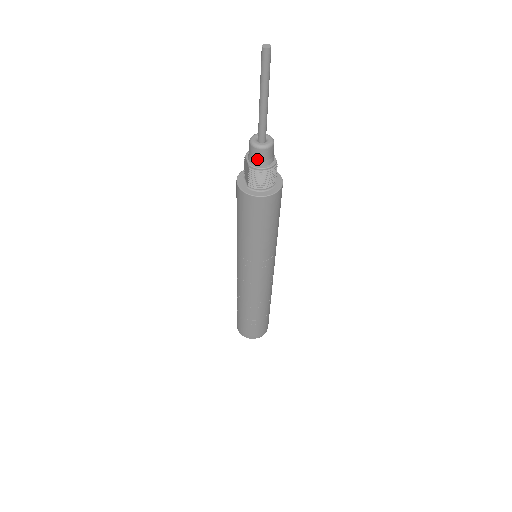
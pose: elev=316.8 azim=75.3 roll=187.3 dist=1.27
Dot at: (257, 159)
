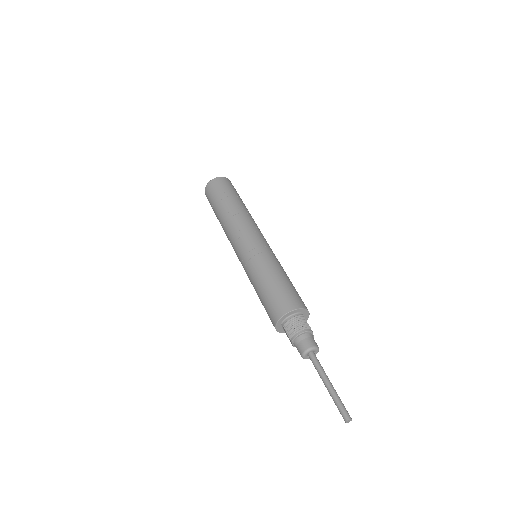
Dot at: occluded
